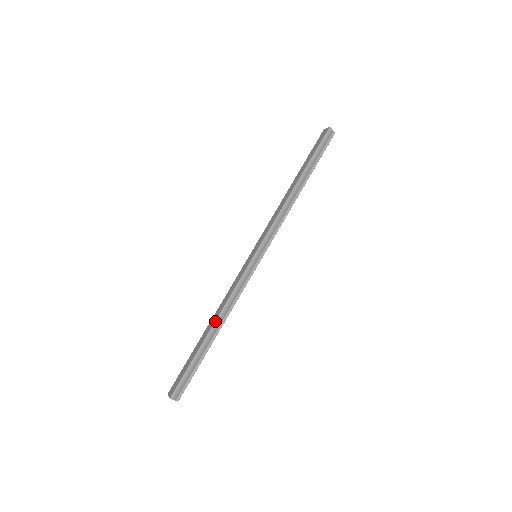
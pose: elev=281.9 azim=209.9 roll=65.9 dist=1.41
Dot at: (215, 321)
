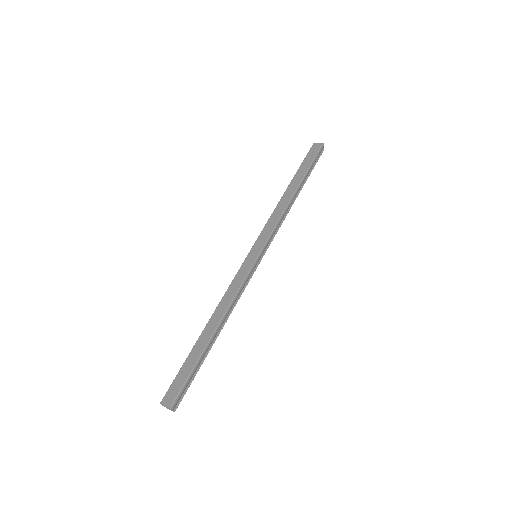
Dot at: (220, 322)
